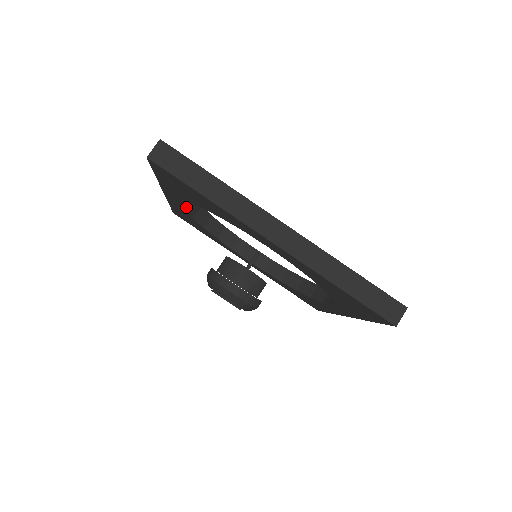
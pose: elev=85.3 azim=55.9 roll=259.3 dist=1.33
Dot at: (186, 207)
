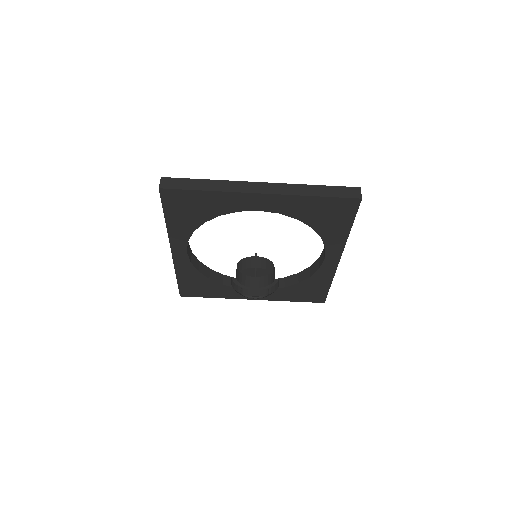
Dot at: (190, 260)
